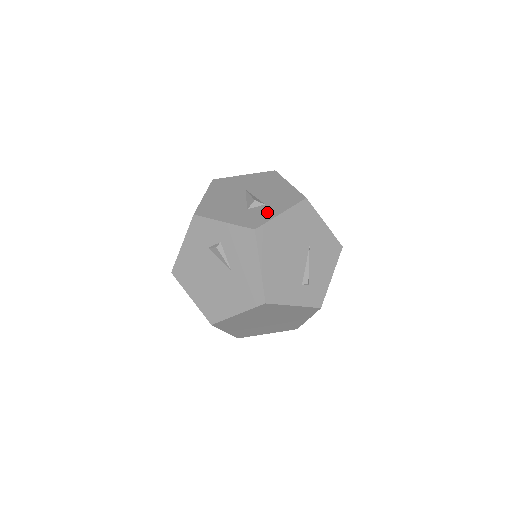
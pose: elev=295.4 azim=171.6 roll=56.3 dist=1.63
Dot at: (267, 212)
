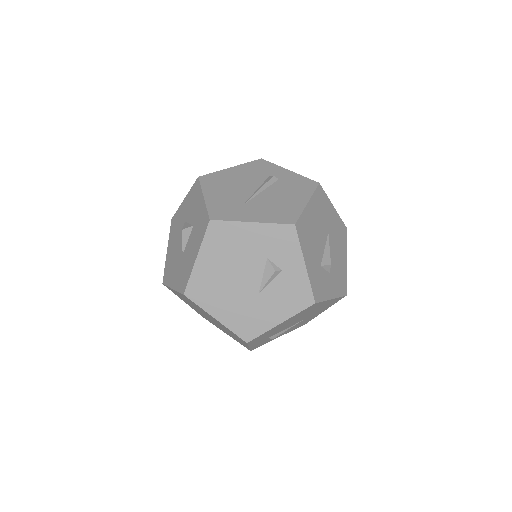
Dot at: (327, 287)
